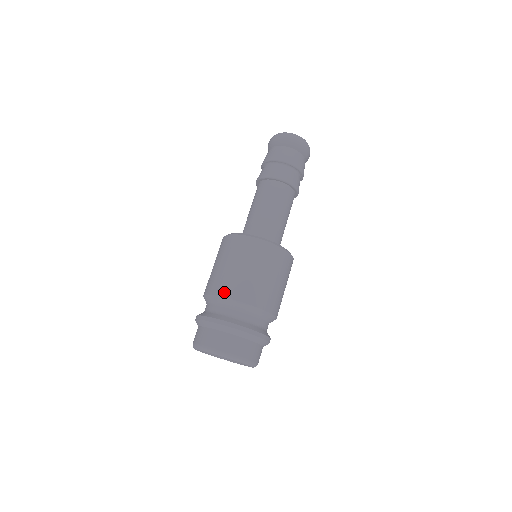
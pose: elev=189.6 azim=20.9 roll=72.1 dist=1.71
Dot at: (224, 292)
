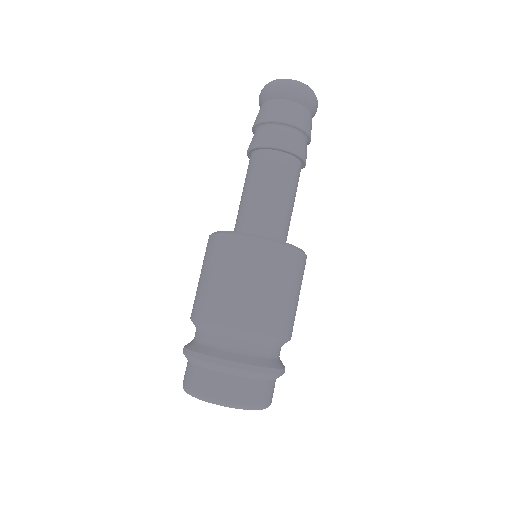
Dot at: (248, 325)
